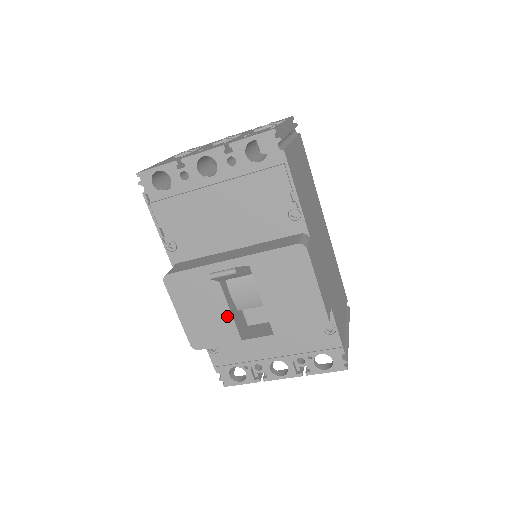
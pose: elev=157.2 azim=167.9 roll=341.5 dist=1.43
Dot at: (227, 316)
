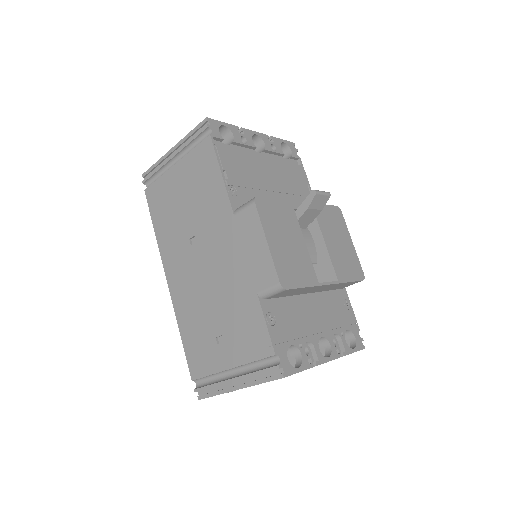
Dot at: (306, 254)
